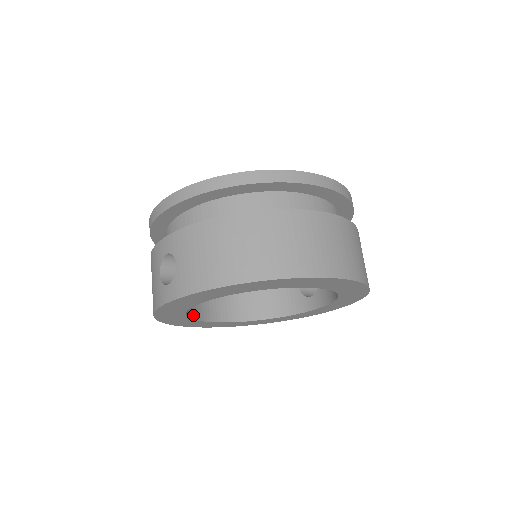
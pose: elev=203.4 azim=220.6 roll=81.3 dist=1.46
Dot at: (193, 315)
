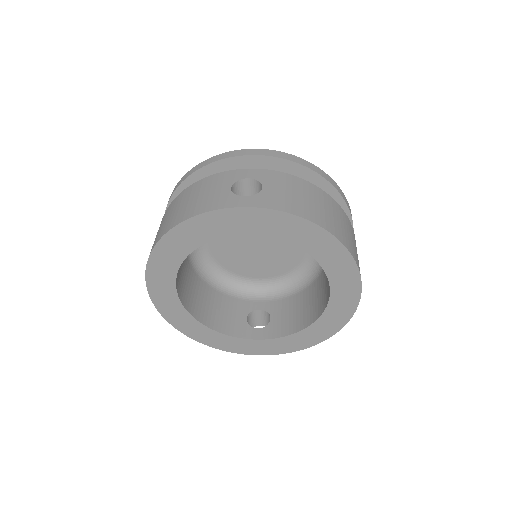
Dot at: occluded
